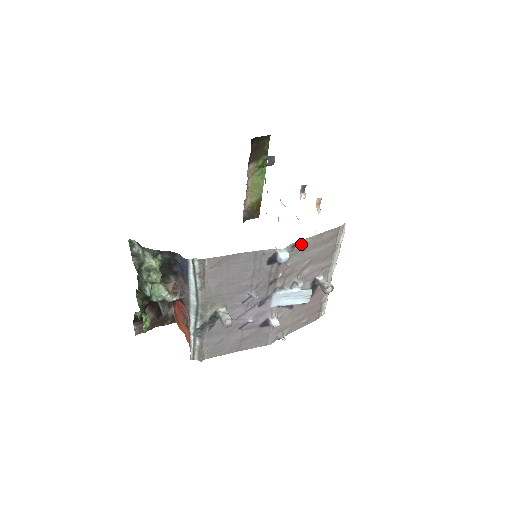
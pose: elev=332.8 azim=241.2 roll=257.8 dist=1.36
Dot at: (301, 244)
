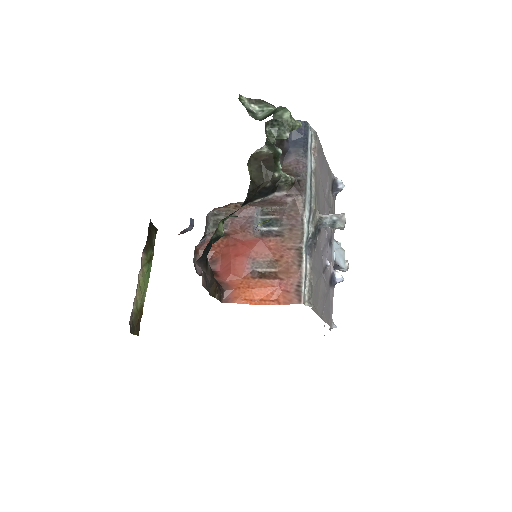
Dot at: occluded
